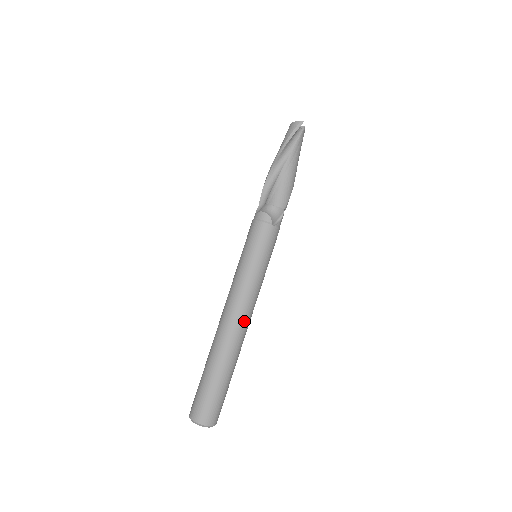
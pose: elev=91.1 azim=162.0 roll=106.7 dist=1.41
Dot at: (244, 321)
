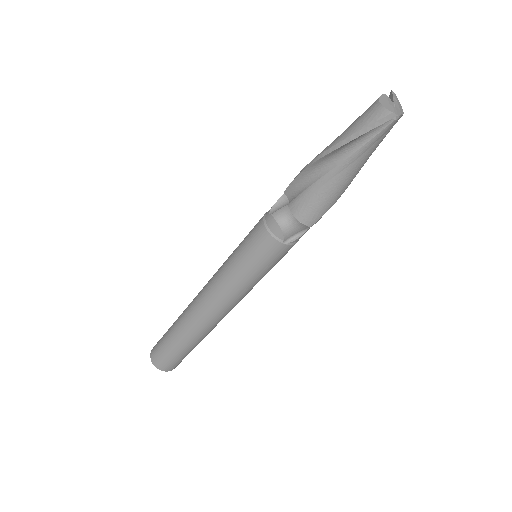
Dot at: (218, 316)
